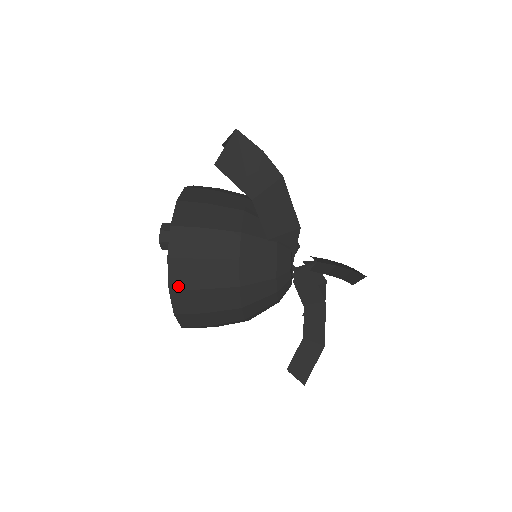
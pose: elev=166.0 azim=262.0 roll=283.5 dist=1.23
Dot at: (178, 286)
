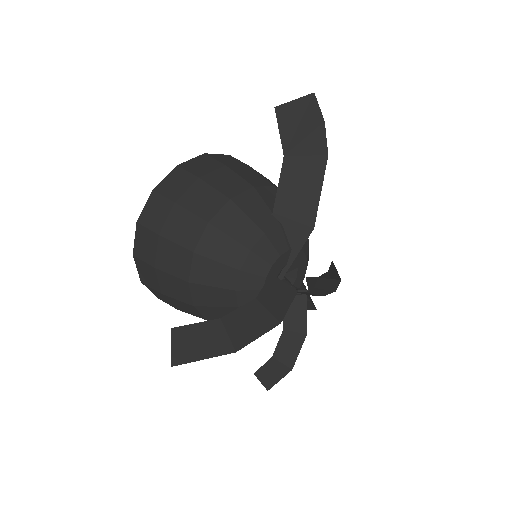
Dot at: (162, 191)
